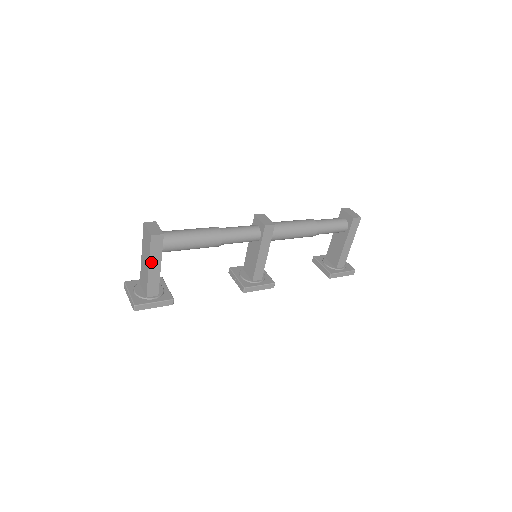
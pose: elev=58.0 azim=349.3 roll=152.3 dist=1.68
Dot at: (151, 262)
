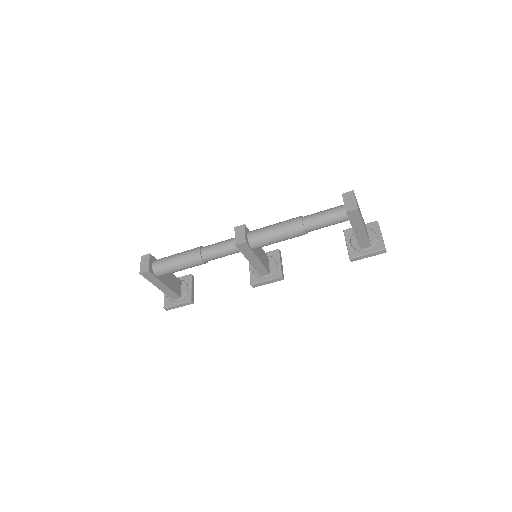
Dot at: (156, 285)
